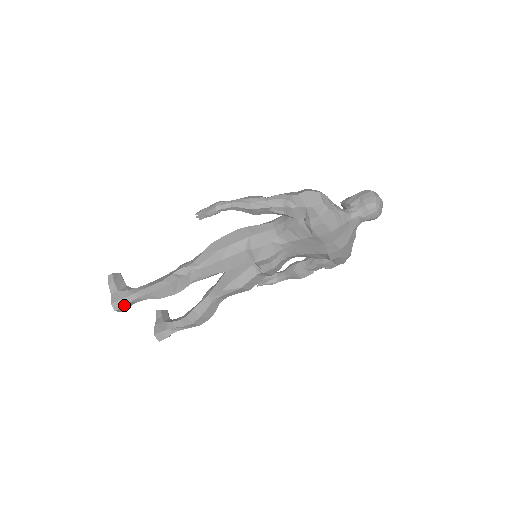
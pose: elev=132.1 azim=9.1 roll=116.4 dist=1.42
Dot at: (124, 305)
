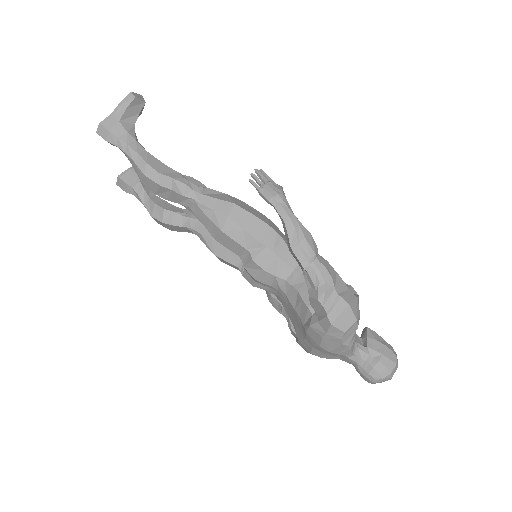
Dot at: (108, 140)
